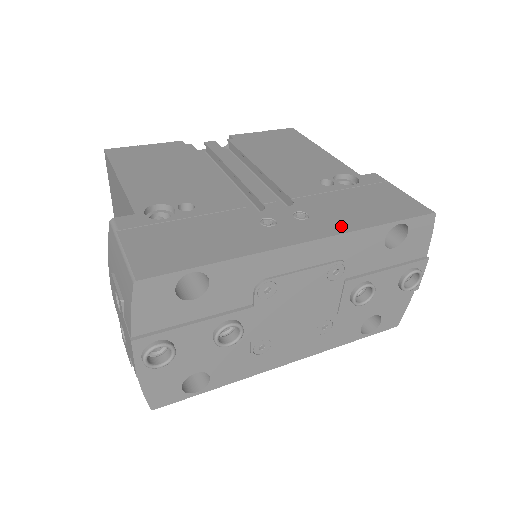
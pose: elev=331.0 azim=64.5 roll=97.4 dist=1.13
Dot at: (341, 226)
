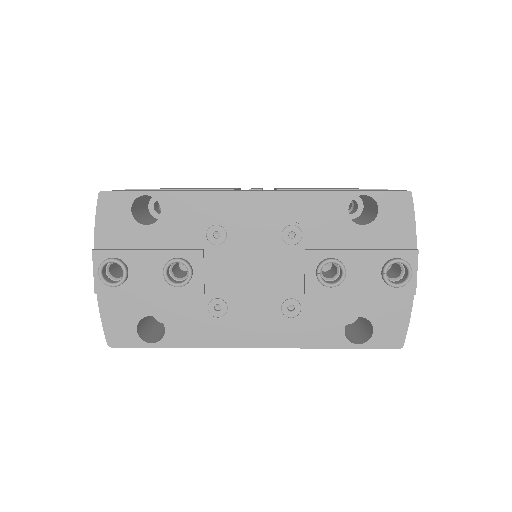
Dot at: (298, 190)
